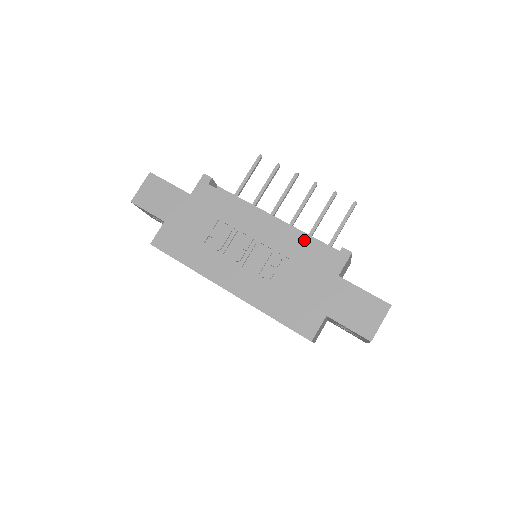
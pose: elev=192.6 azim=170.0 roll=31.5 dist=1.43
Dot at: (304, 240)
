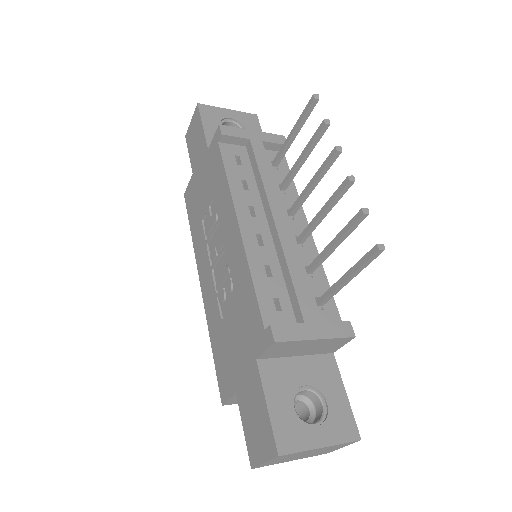
Dot at: (249, 281)
